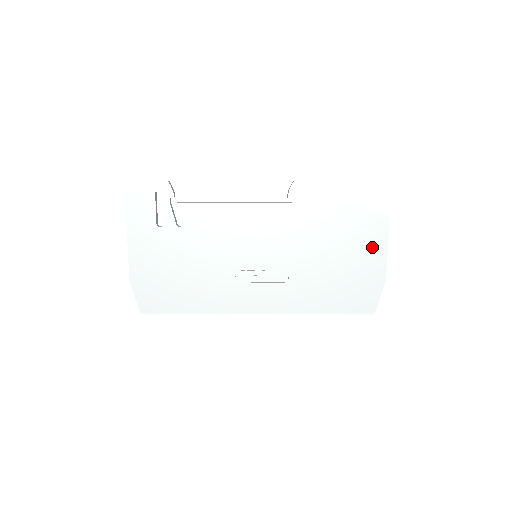
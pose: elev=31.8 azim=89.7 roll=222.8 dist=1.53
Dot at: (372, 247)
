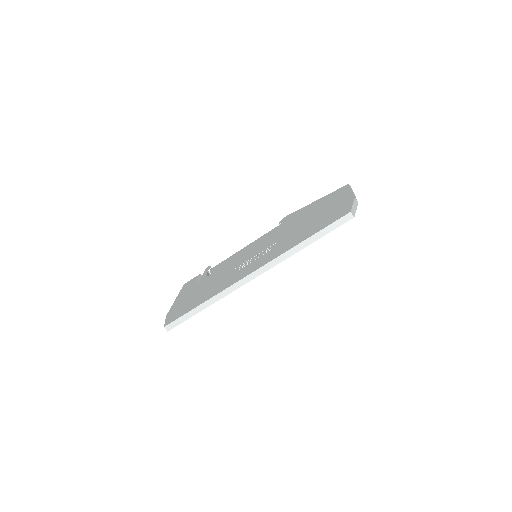
Dot at: (339, 198)
